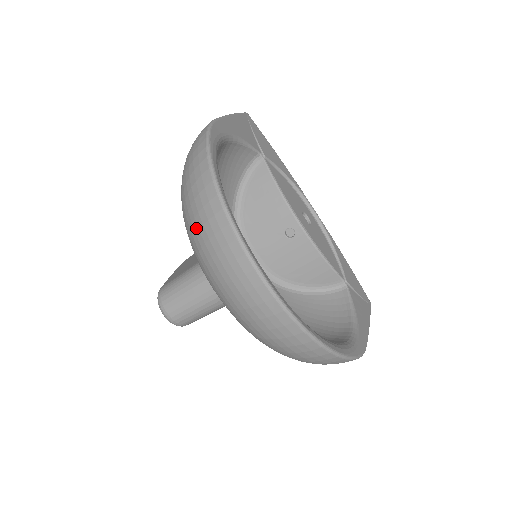
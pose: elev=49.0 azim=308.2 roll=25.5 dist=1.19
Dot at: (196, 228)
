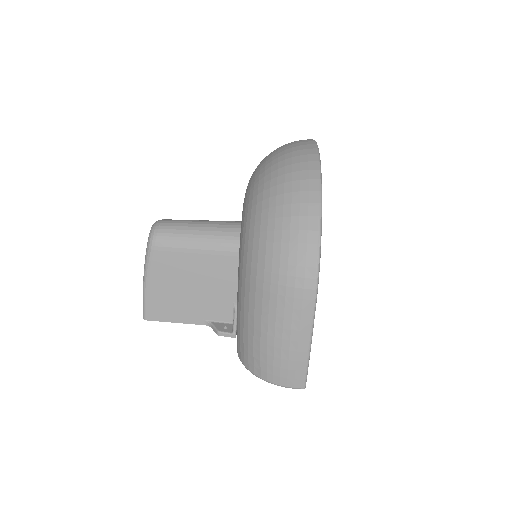
Dot at: occluded
